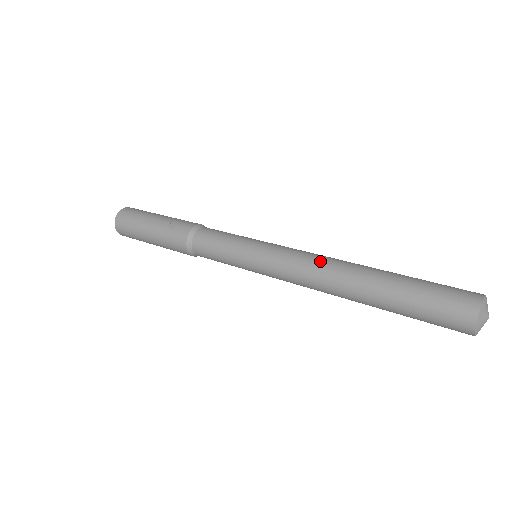
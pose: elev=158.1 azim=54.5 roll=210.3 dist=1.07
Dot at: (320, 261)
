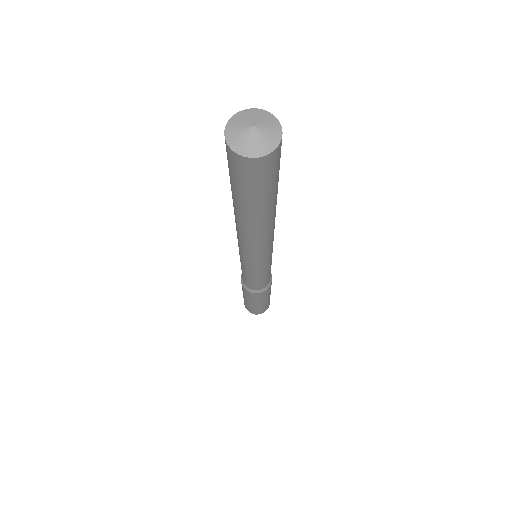
Dot at: occluded
